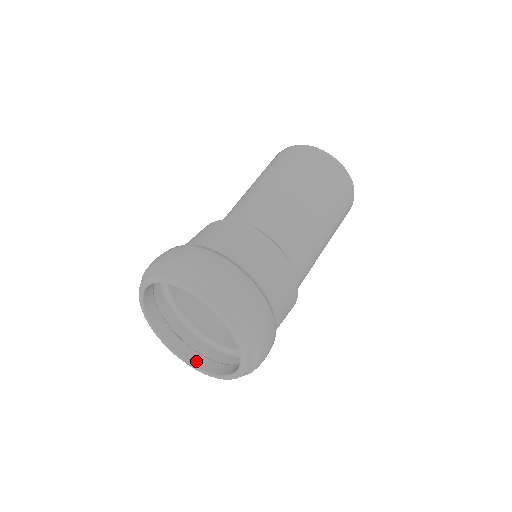
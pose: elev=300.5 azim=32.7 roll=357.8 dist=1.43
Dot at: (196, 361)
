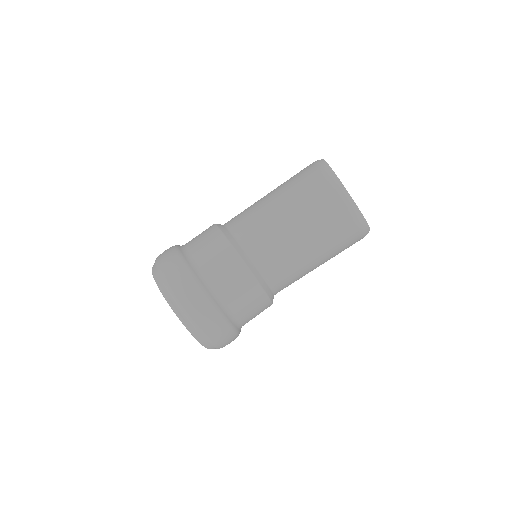
Dot at: occluded
